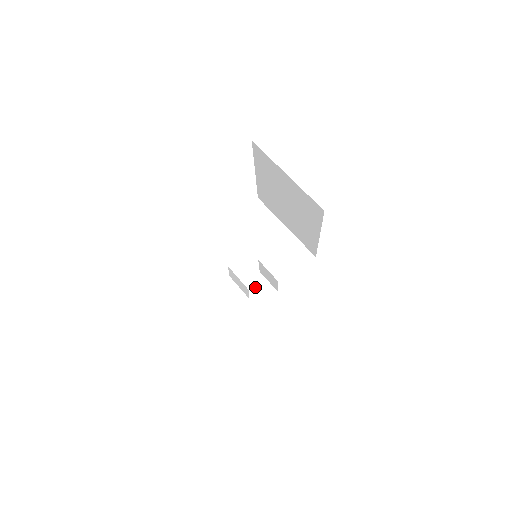
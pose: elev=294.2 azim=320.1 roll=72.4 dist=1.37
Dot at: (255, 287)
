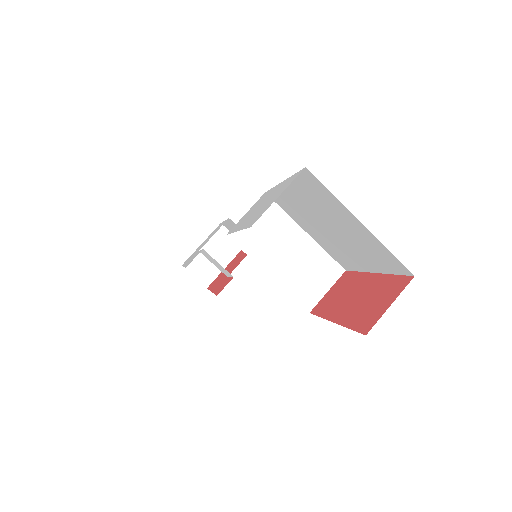
Dot at: (218, 243)
